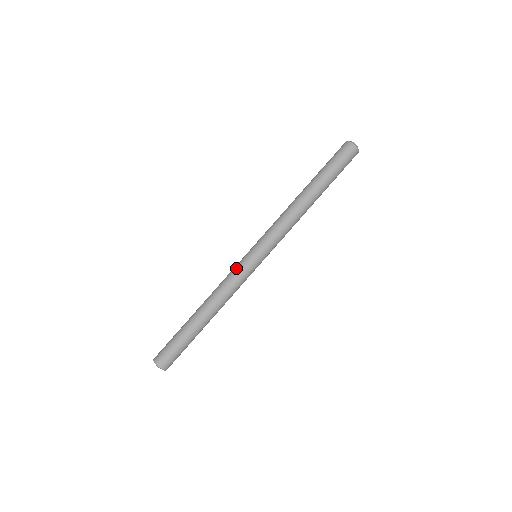
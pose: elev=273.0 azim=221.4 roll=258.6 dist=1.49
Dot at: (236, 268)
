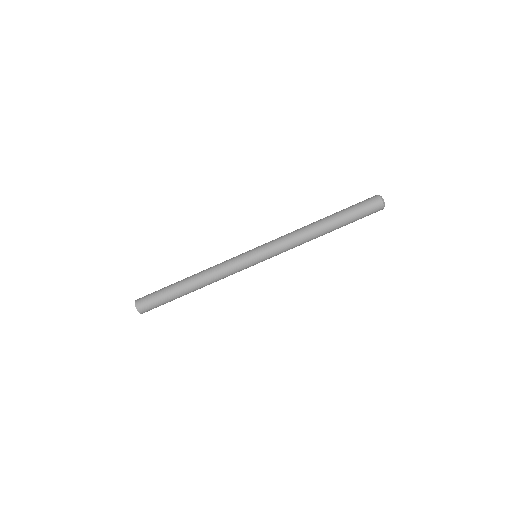
Dot at: (234, 257)
